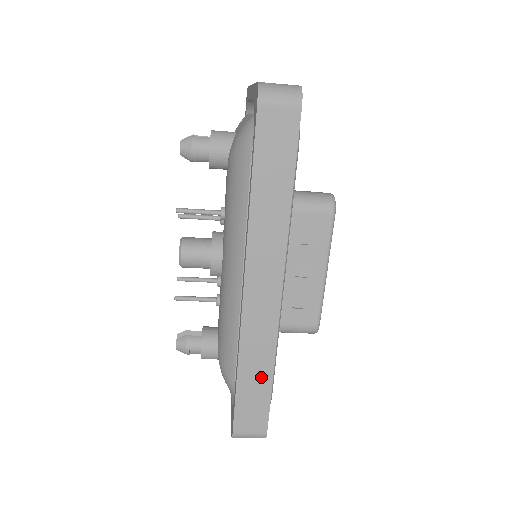
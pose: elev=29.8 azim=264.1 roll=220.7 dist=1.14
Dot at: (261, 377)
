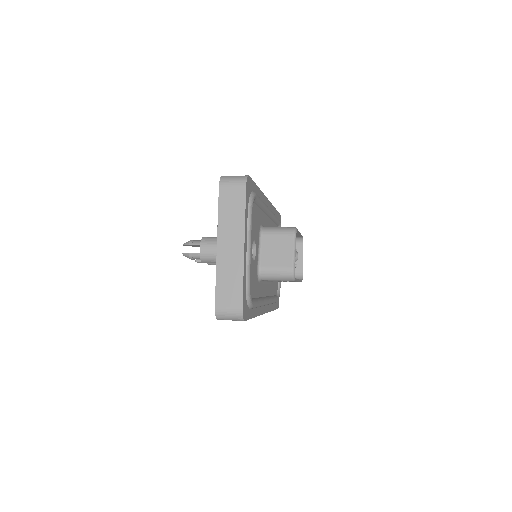
Dot at: occluded
